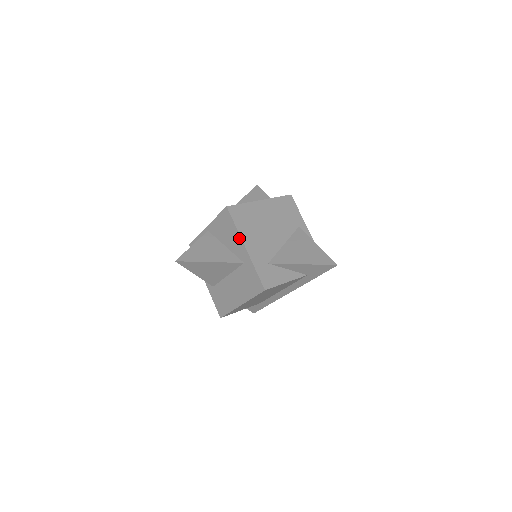
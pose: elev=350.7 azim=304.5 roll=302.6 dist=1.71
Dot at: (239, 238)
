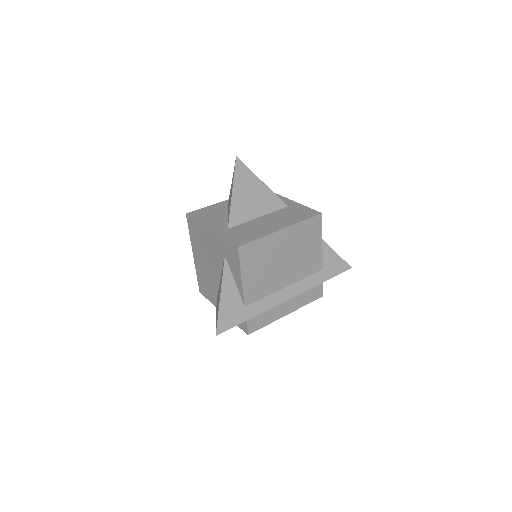
Dot at: (281, 197)
